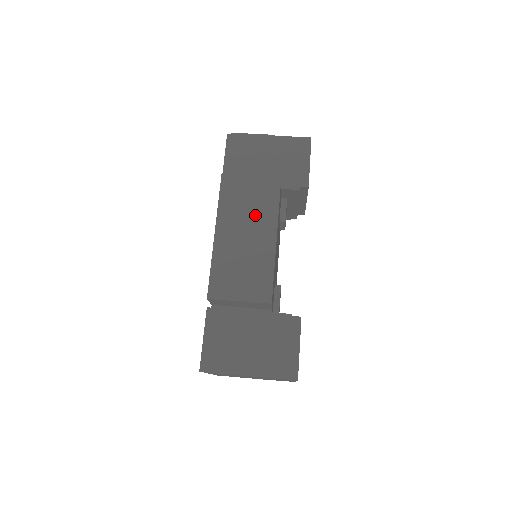
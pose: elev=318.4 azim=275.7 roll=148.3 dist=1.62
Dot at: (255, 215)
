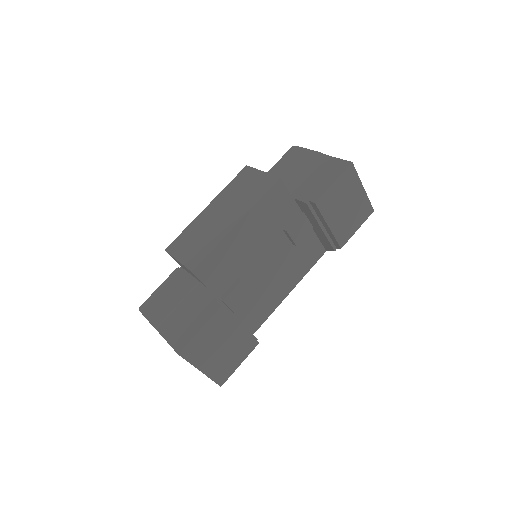
Dot at: (239, 202)
